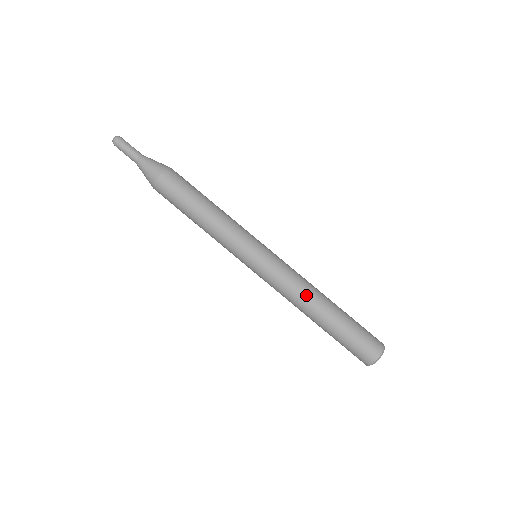
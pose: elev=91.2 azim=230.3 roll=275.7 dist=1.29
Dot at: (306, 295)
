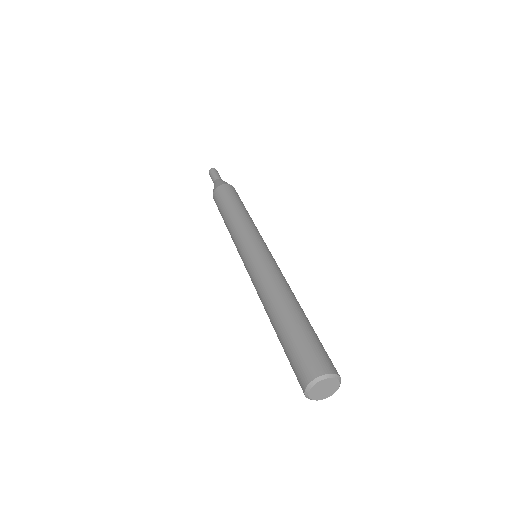
Dot at: (276, 287)
